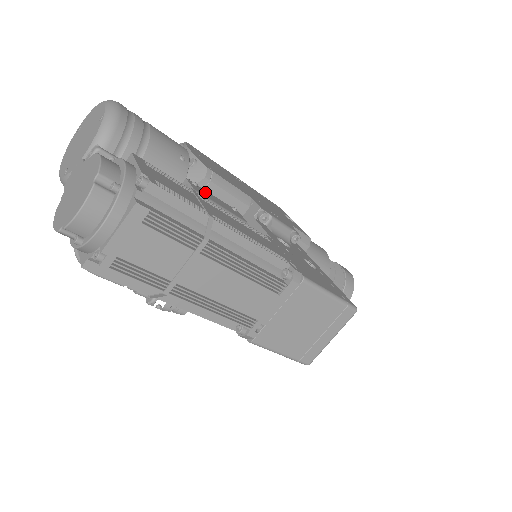
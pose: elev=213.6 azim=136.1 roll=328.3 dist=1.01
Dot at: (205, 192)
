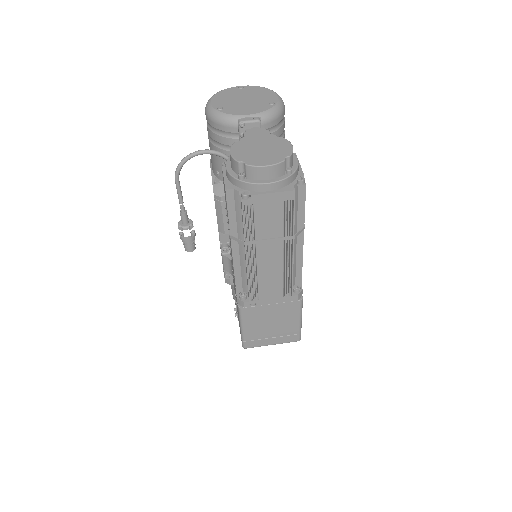
Dot at: occluded
